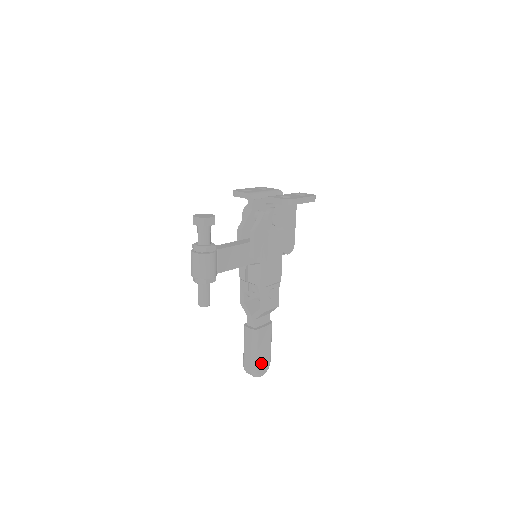
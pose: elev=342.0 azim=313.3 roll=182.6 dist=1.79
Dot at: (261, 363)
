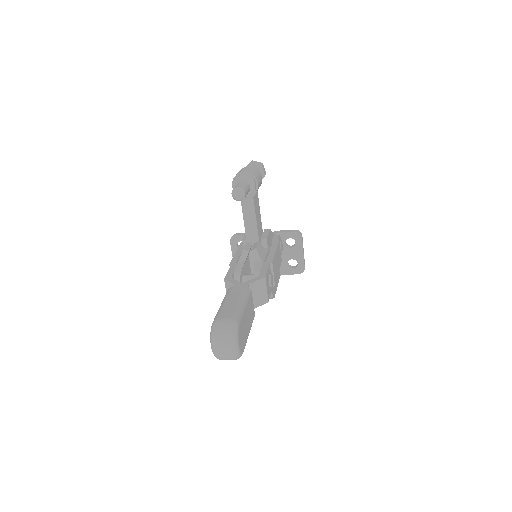
Dot at: (242, 329)
